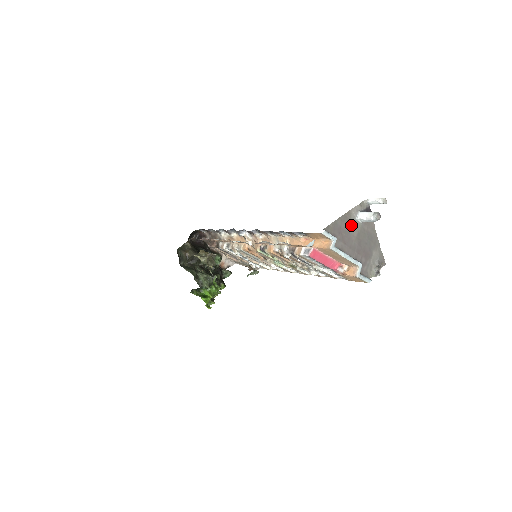
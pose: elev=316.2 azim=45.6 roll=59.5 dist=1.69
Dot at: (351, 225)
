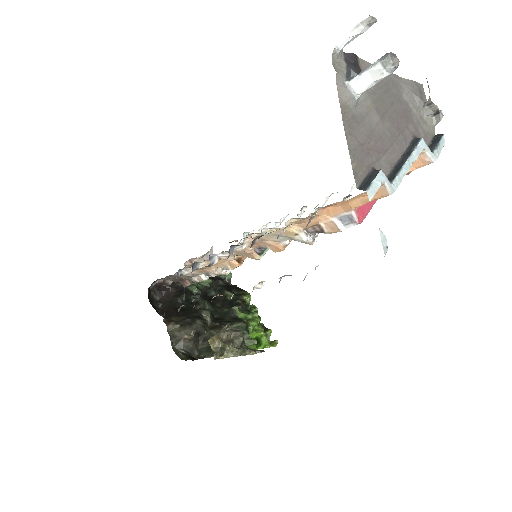
Dot at: (361, 117)
